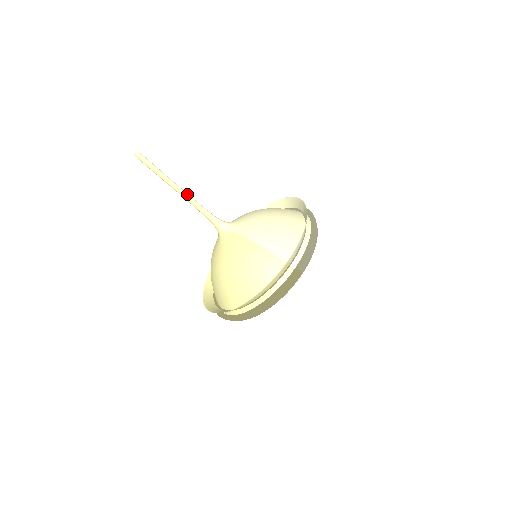
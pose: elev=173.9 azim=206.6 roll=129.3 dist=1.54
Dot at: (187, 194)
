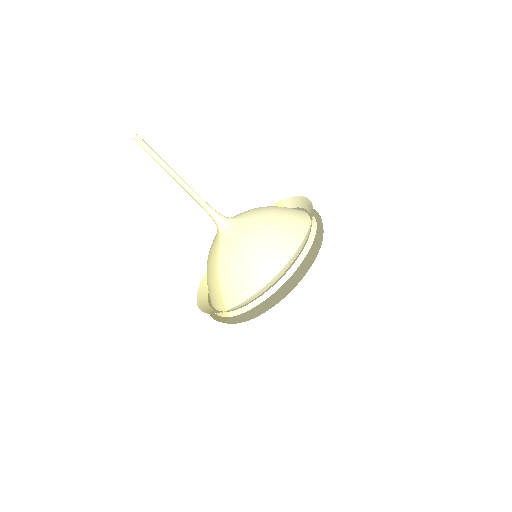
Dot at: (184, 186)
